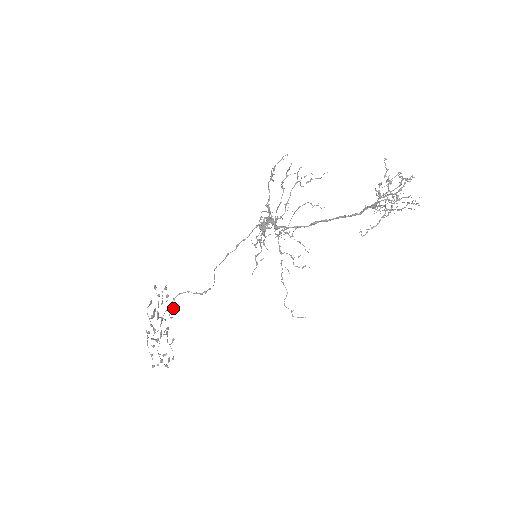
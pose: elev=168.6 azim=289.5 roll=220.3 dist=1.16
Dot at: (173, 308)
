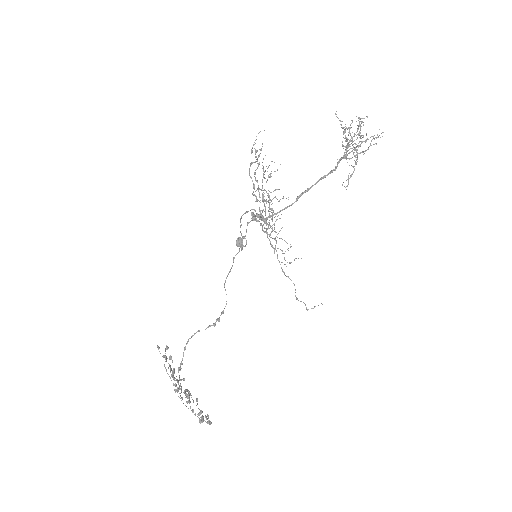
Dot at: (180, 370)
